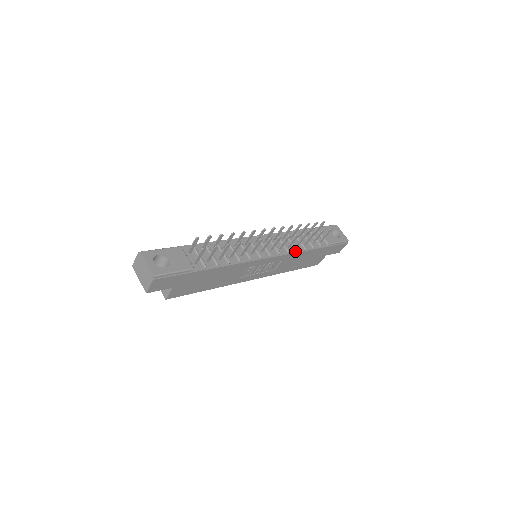
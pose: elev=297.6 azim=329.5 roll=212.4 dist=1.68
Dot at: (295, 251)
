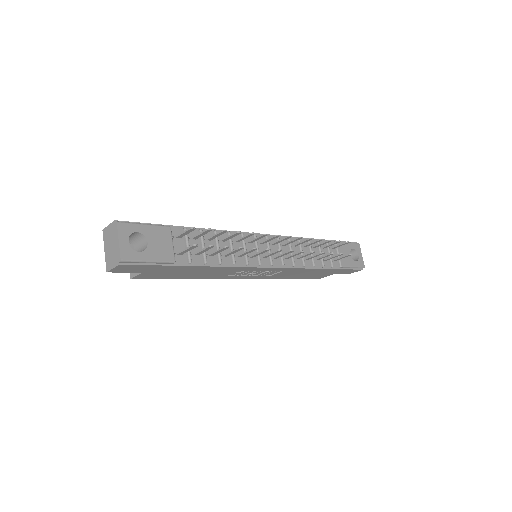
Dot at: (302, 266)
